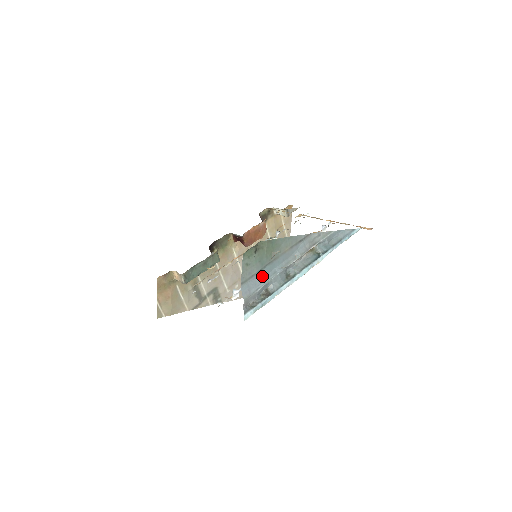
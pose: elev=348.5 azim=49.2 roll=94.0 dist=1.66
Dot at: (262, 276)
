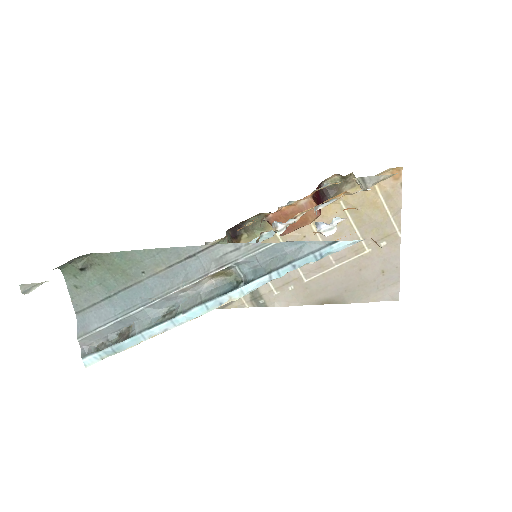
Dot at: (114, 306)
